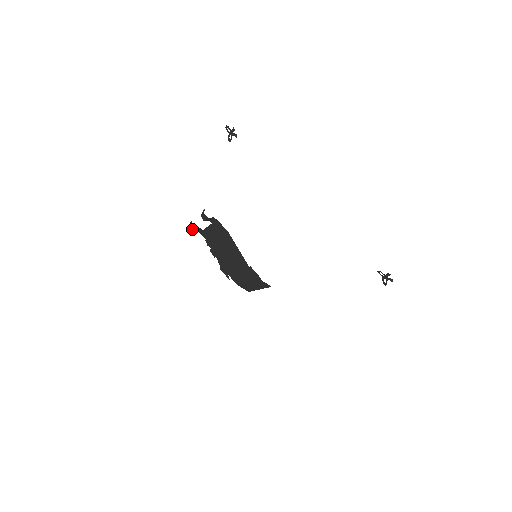
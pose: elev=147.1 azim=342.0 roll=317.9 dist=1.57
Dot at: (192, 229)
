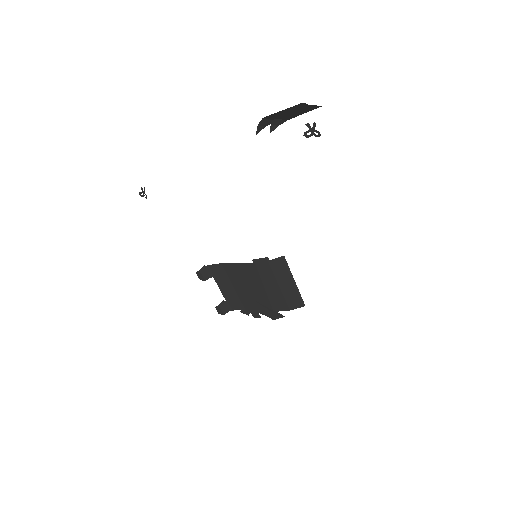
Dot at: (221, 311)
